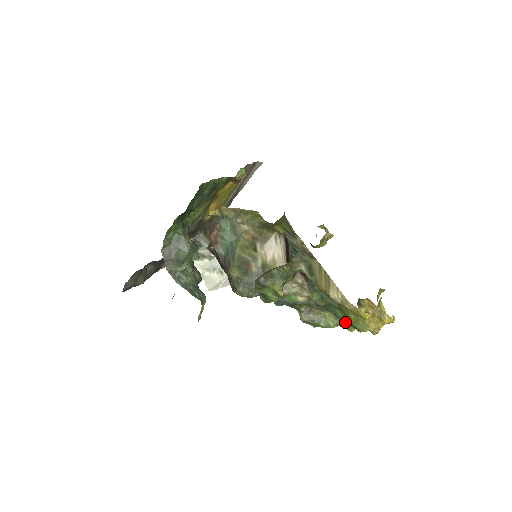
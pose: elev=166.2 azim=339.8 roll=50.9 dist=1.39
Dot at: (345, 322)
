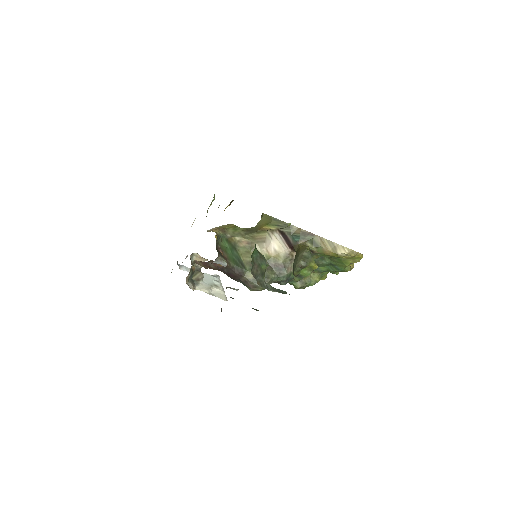
Dot at: (323, 274)
